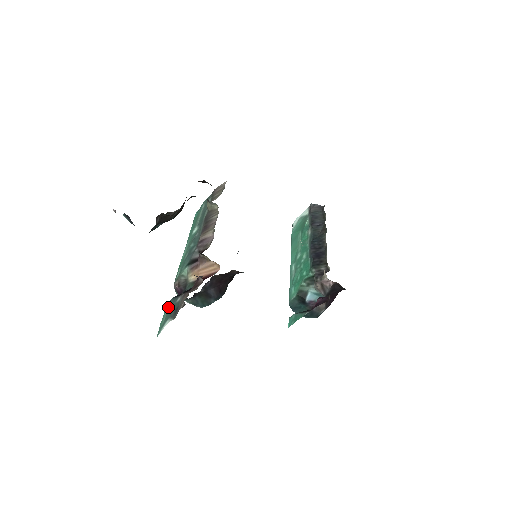
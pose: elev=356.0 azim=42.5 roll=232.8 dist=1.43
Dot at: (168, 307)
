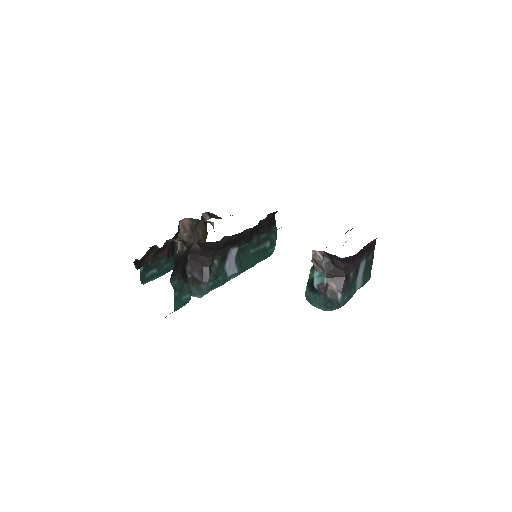
Dot at: occluded
